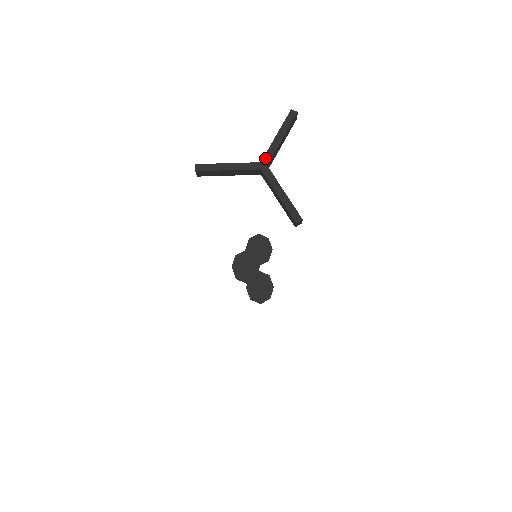
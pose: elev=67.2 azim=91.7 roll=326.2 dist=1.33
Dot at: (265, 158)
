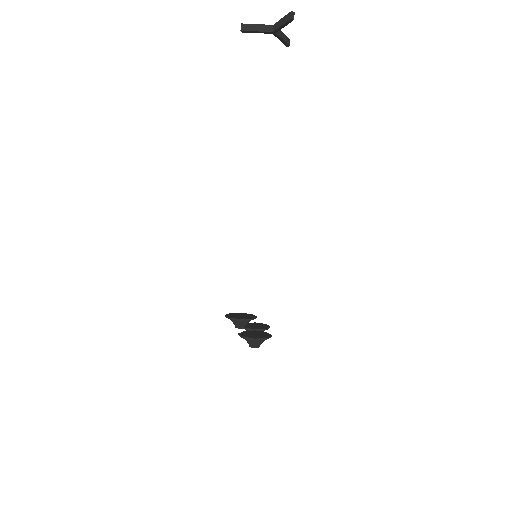
Dot at: occluded
